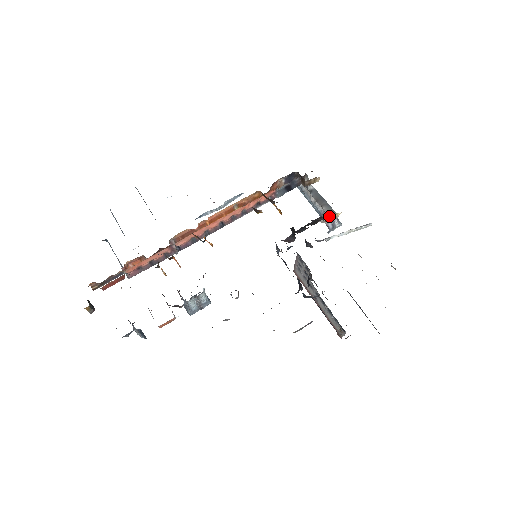
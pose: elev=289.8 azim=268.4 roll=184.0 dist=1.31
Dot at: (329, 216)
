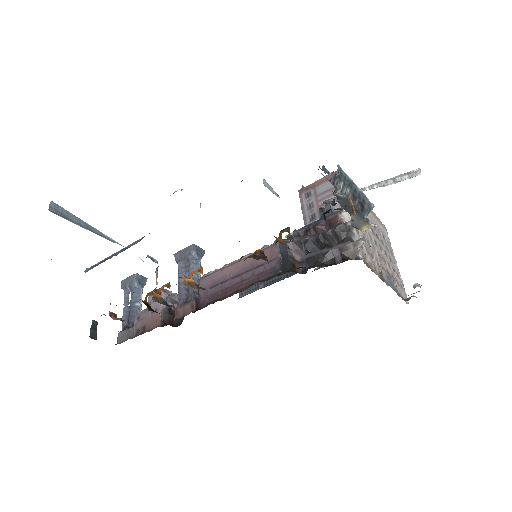
Dot at: (356, 246)
